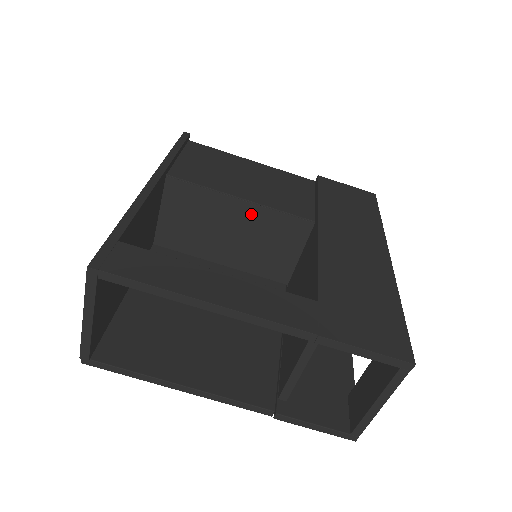
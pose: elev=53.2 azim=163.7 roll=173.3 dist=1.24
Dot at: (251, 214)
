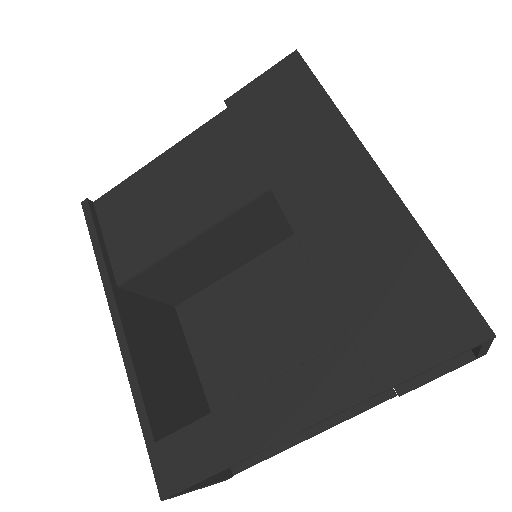
Dot at: (213, 237)
